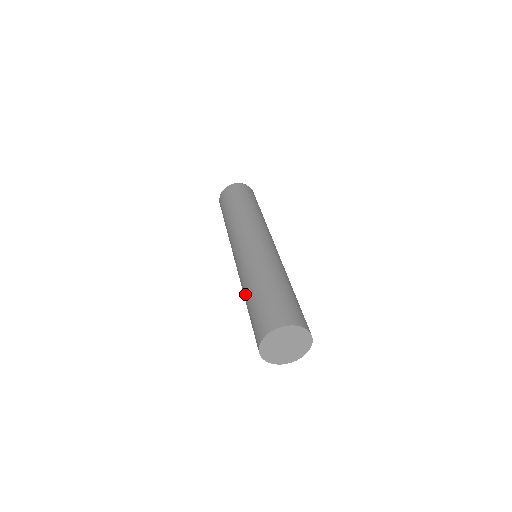
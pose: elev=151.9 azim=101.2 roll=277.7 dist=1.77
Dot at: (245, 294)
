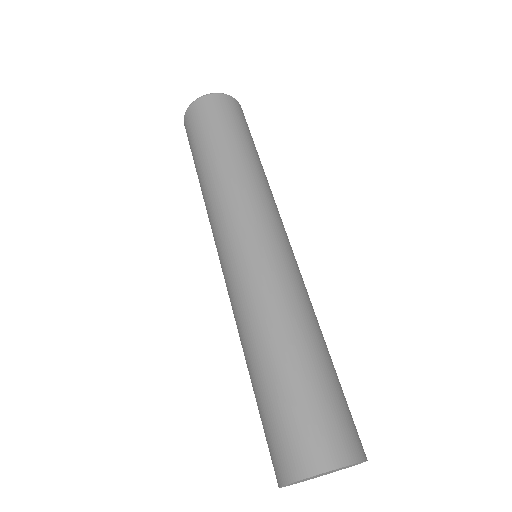
Dot at: (253, 351)
